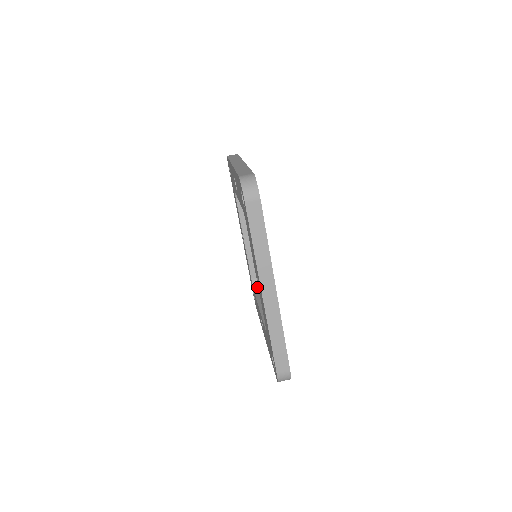
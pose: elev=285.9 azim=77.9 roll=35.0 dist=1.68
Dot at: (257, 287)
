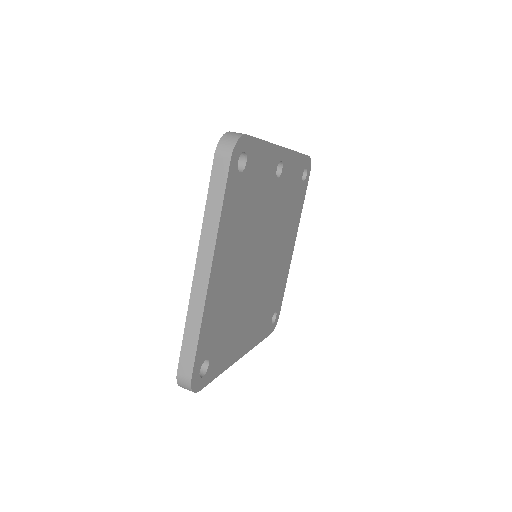
Dot at: occluded
